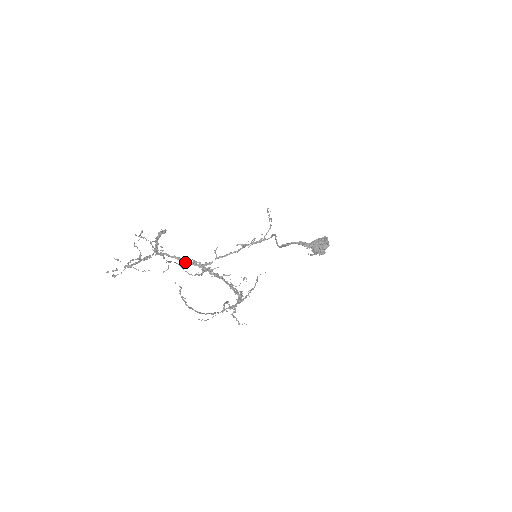
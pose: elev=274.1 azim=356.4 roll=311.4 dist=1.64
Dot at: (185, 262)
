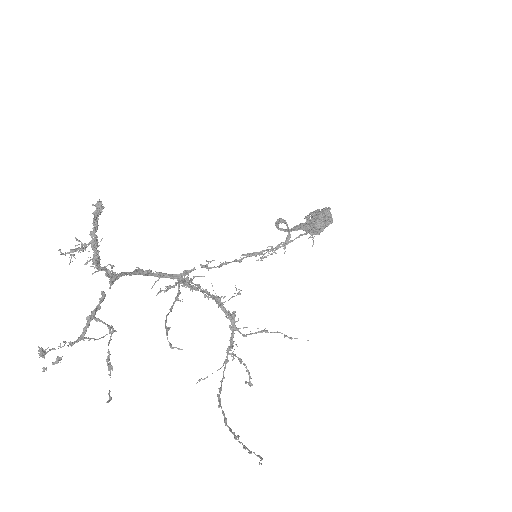
Dot at: (164, 291)
